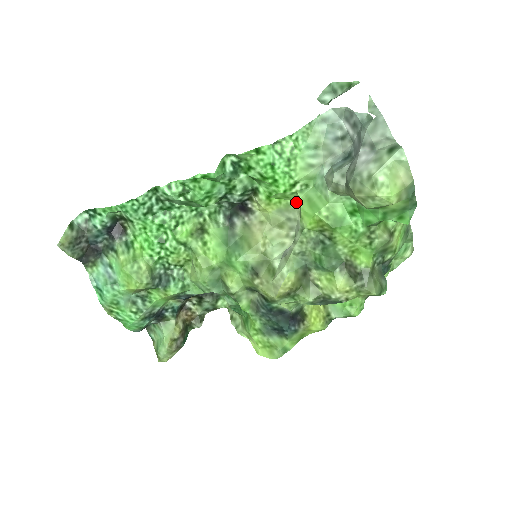
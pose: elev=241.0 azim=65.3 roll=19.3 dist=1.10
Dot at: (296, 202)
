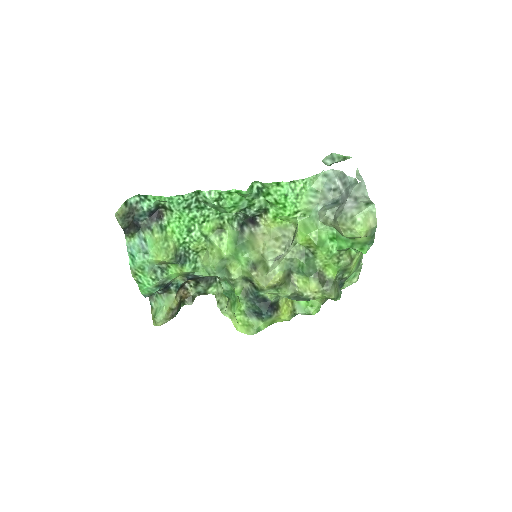
Dot at: (293, 225)
